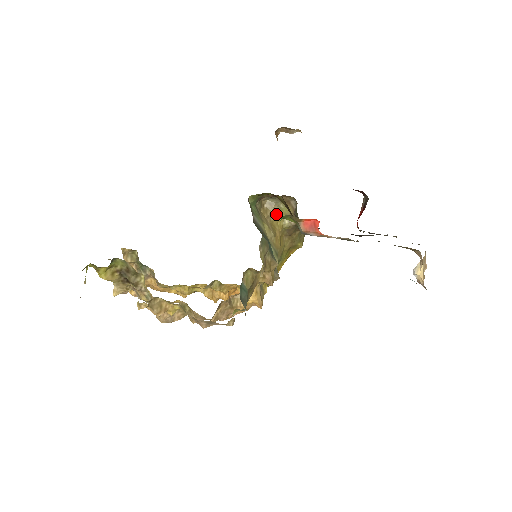
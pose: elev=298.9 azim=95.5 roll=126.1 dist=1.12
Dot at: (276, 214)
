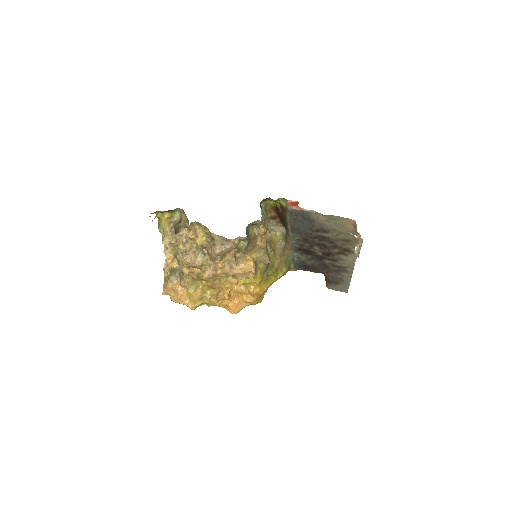
Dot at: (273, 237)
